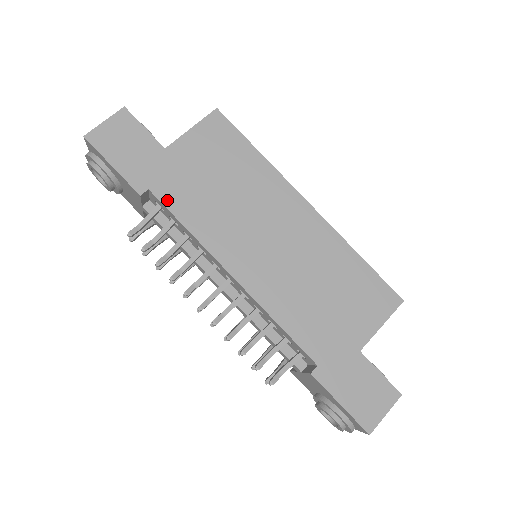
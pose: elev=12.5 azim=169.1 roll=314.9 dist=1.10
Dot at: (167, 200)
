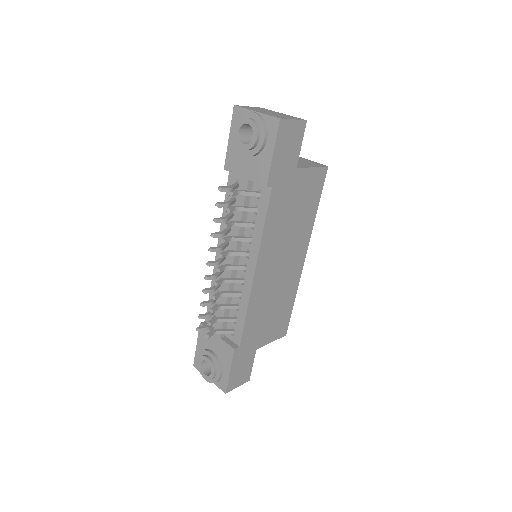
Dot at: (272, 202)
